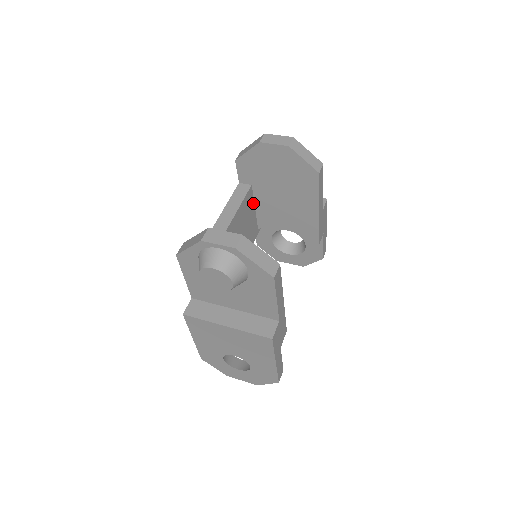
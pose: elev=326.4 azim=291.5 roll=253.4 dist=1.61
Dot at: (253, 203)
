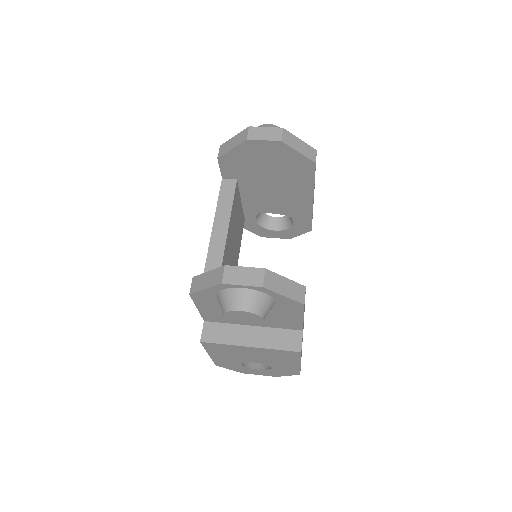
Dot at: (239, 196)
